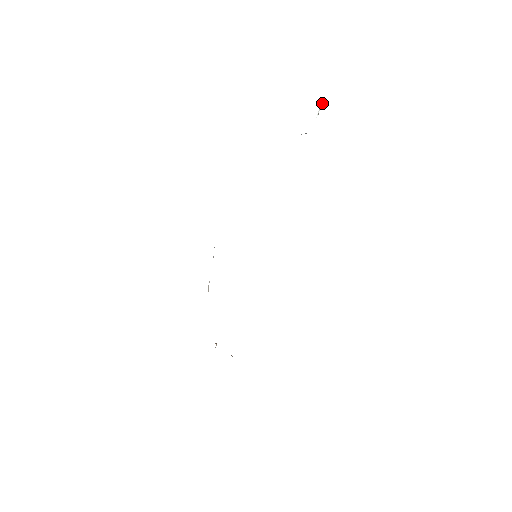
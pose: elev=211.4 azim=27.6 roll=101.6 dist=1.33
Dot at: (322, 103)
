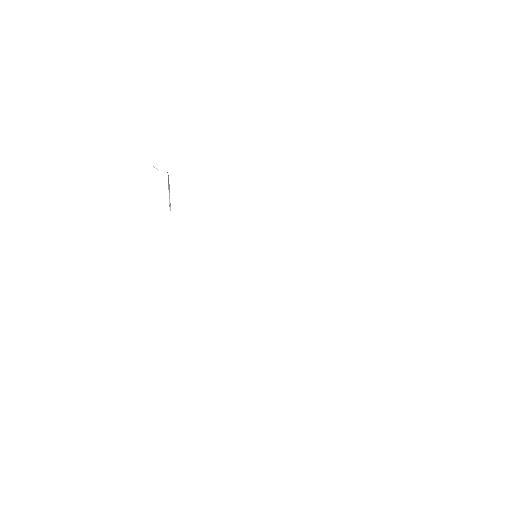
Dot at: occluded
